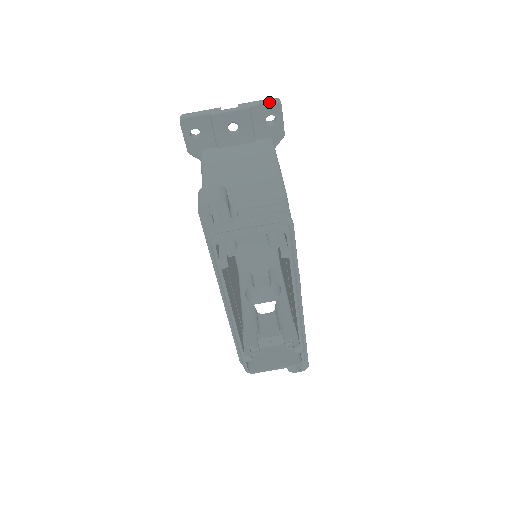
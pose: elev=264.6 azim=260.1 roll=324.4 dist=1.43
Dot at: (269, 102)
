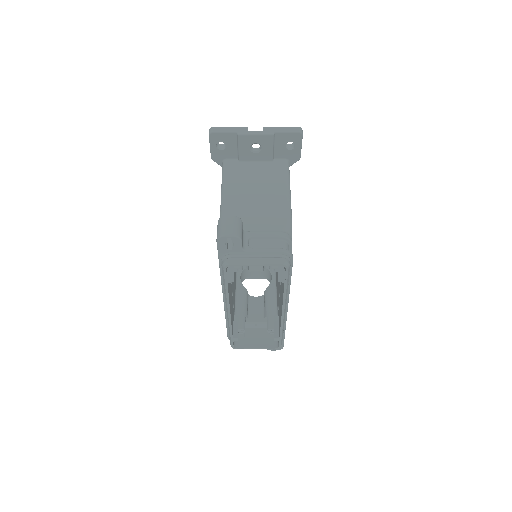
Dot at: (292, 132)
